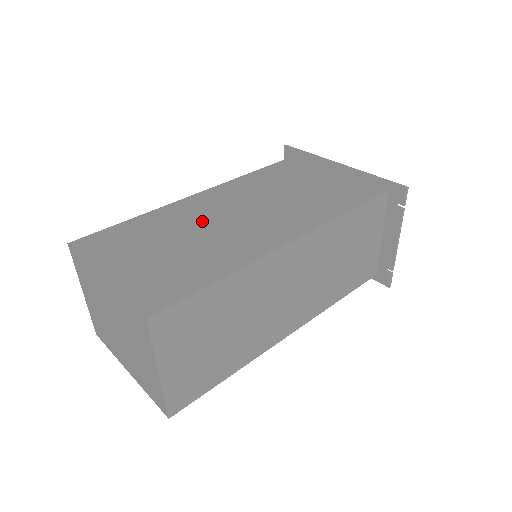
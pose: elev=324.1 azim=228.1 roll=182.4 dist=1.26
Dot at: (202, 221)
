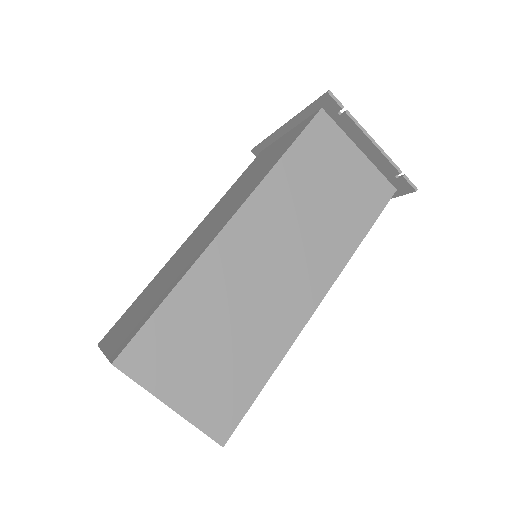
Dot at: (178, 259)
